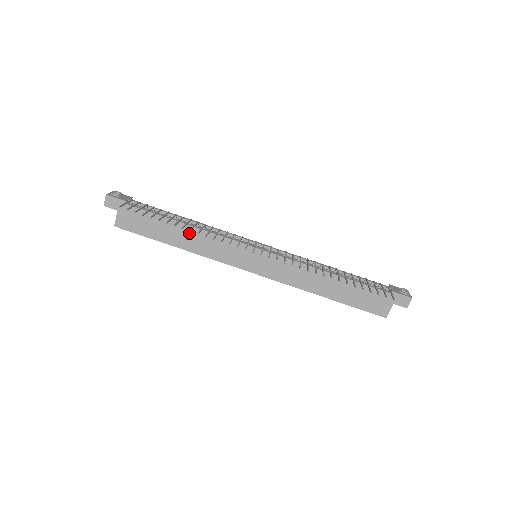
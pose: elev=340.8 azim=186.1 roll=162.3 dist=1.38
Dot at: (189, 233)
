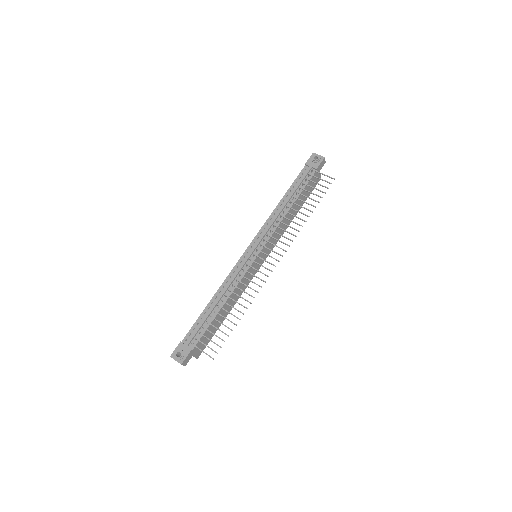
Dot at: occluded
